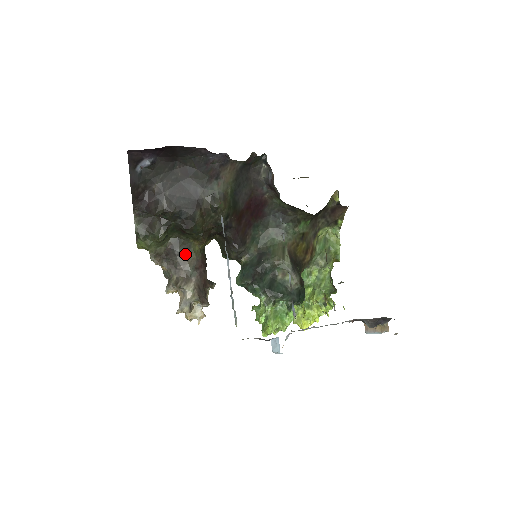
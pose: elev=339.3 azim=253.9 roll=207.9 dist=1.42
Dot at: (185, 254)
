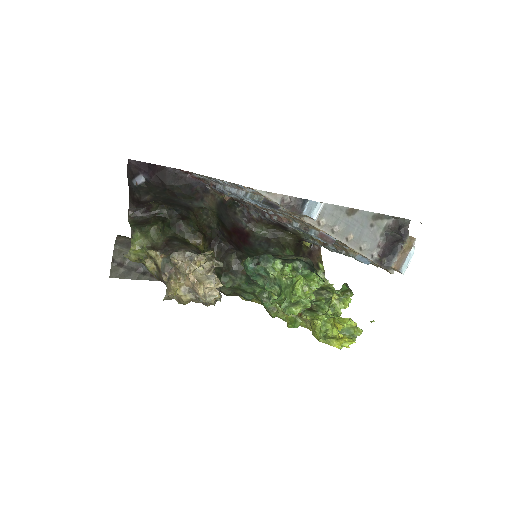
Dot at: (184, 244)
